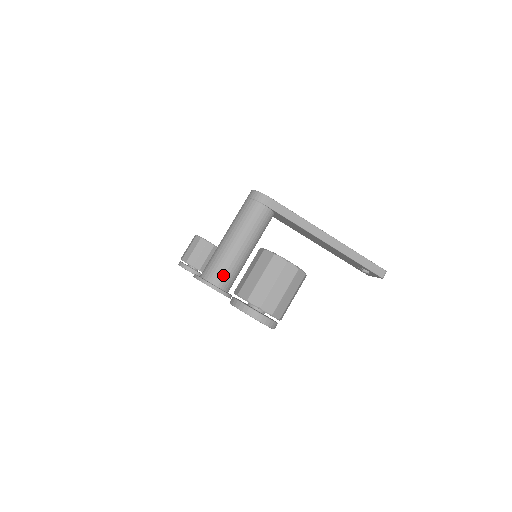
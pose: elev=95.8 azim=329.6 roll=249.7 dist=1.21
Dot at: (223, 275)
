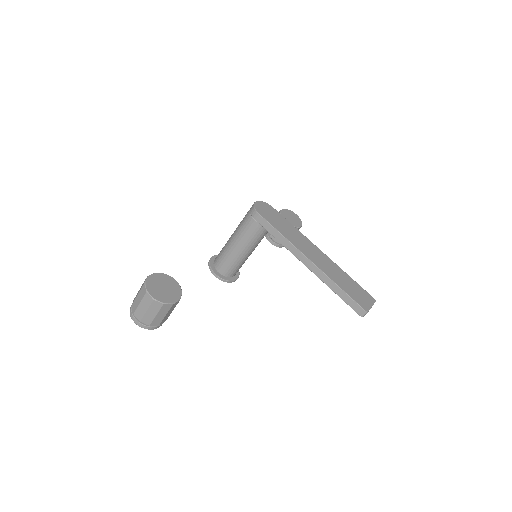
Dot at: (222, 265)
